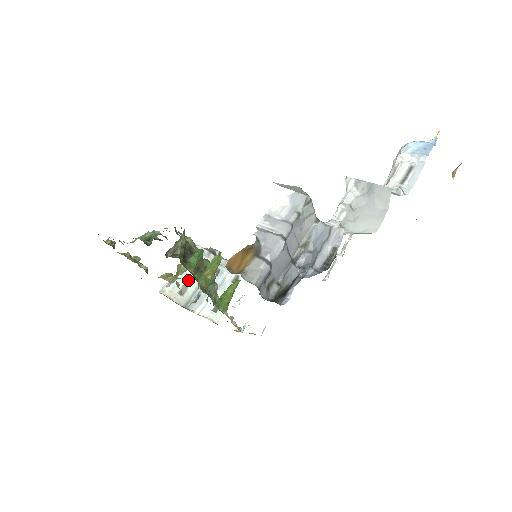
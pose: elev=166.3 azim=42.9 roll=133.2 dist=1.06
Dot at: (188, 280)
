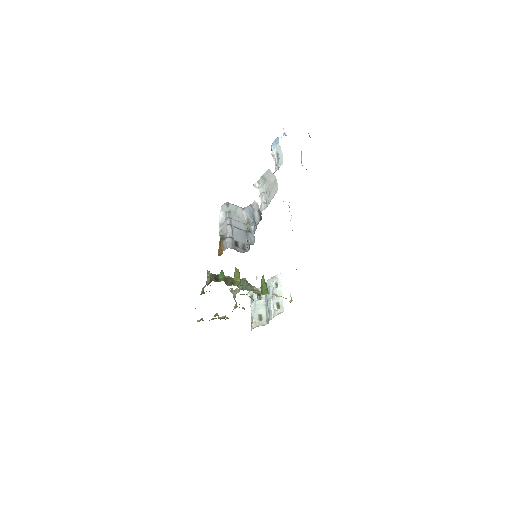
Dot at: (258, 311)
